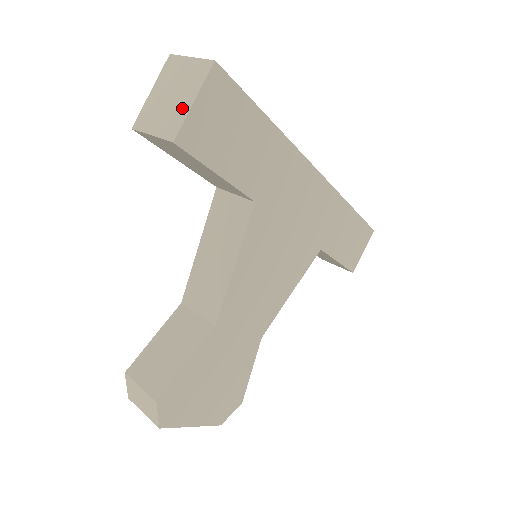
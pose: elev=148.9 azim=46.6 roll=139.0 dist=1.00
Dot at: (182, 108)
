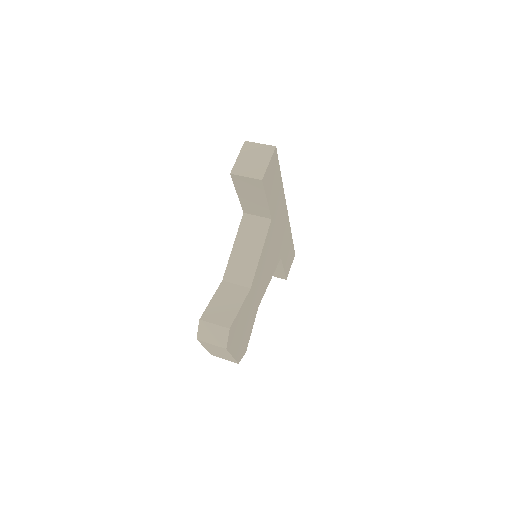
Dot at: (262, 165)
